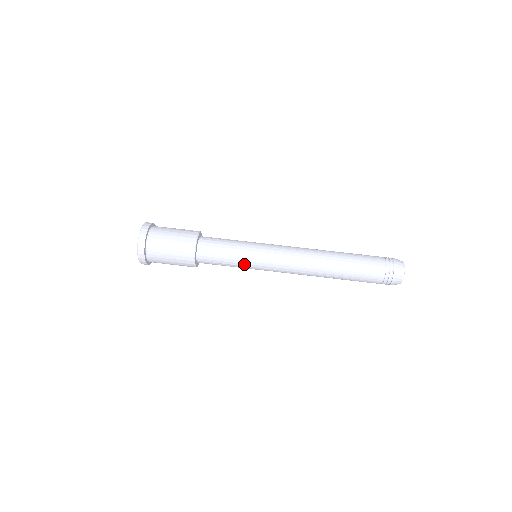
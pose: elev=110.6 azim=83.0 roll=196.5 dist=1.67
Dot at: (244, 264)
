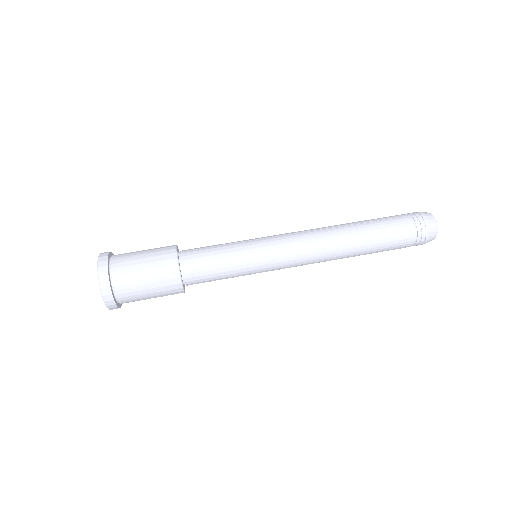
Dot at: (246, 274)
